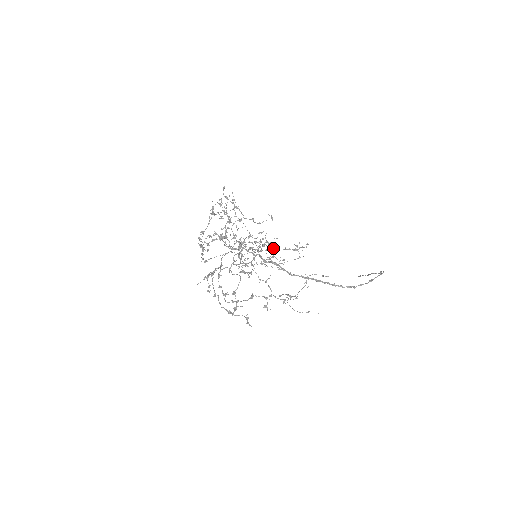
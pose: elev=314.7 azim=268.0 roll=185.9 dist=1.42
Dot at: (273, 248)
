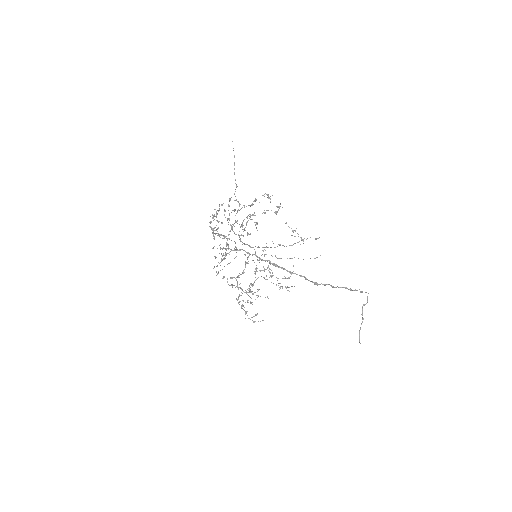
Dot at: occluded
